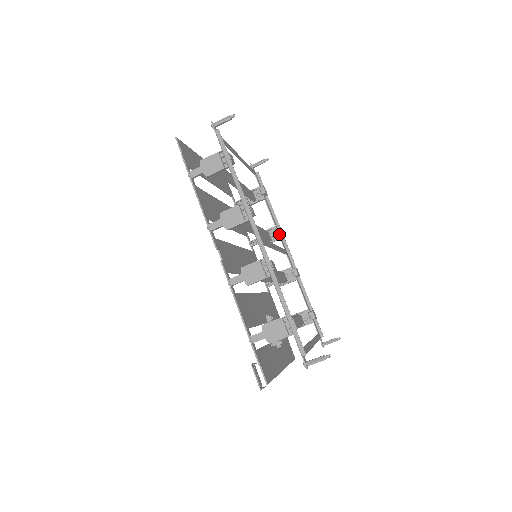
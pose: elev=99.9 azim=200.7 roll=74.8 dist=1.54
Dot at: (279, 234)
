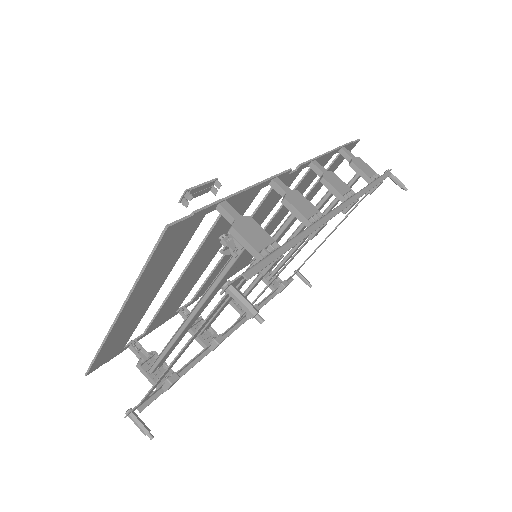
Dot at: occluded
